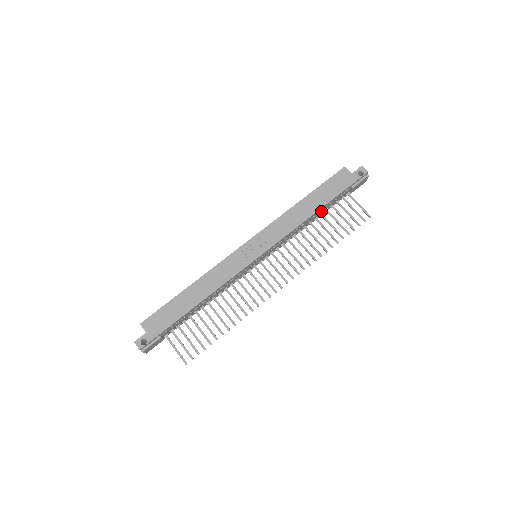
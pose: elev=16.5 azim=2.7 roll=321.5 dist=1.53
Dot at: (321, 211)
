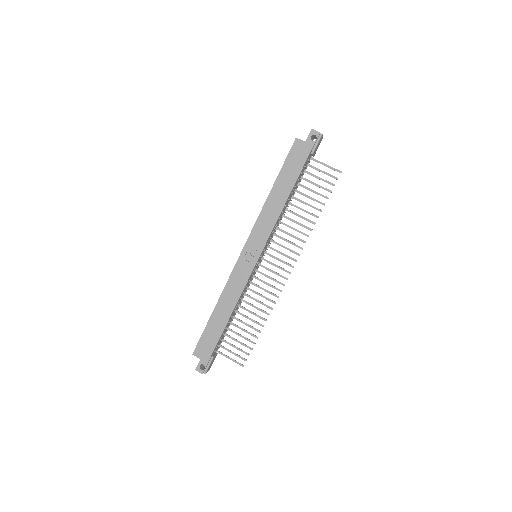
Dot at: (293, 189)
